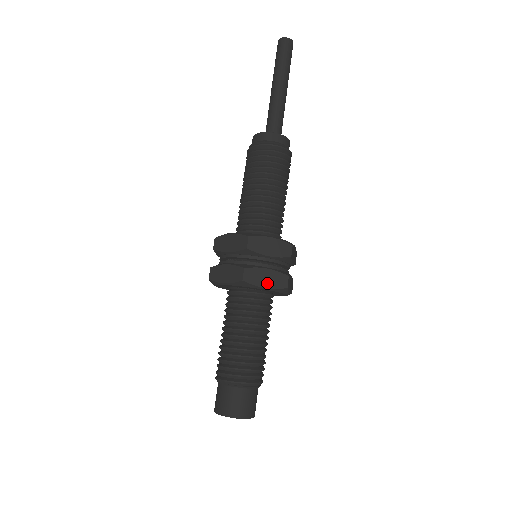
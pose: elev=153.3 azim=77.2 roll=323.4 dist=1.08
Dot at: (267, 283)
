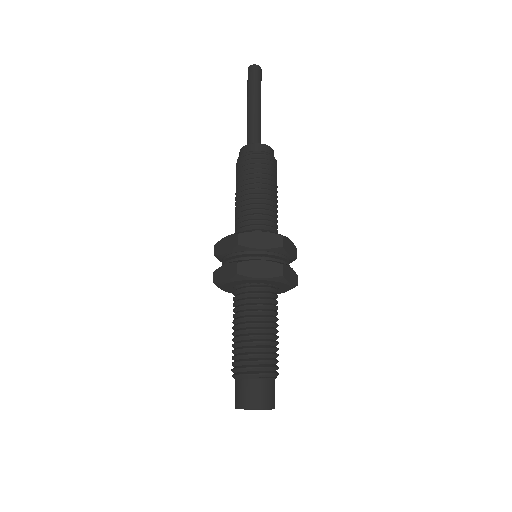
Dot at: (291, 280)
